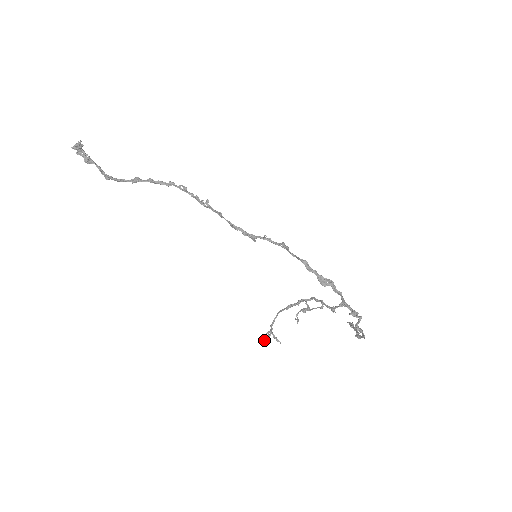
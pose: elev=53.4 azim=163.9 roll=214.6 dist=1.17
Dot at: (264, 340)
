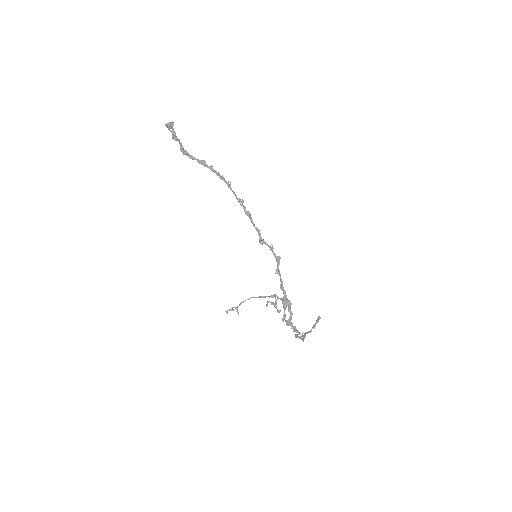
Dot at: occluded
